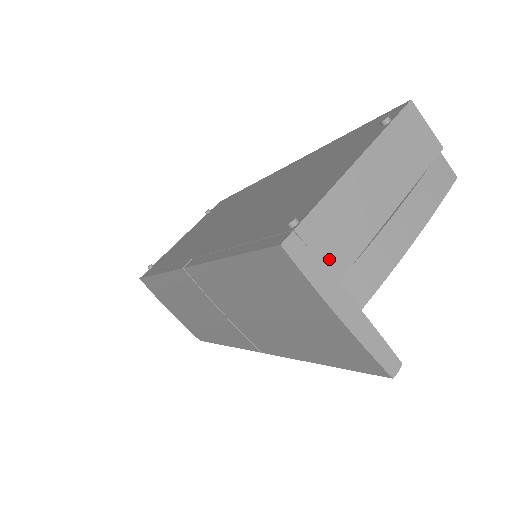
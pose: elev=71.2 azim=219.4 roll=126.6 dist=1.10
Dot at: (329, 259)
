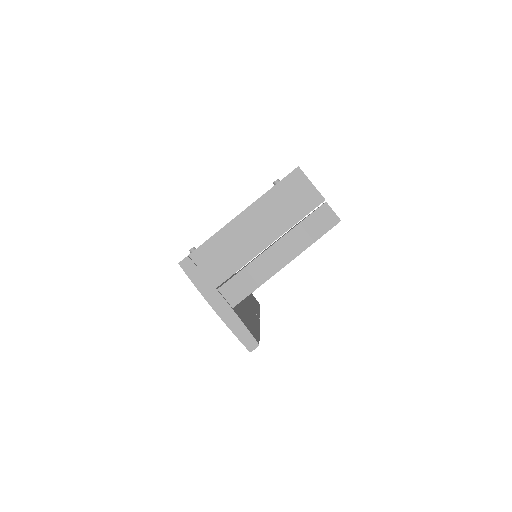
Dot at: (211, 274)
